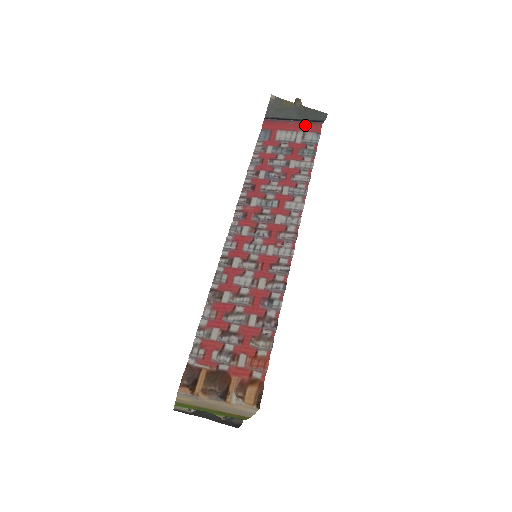
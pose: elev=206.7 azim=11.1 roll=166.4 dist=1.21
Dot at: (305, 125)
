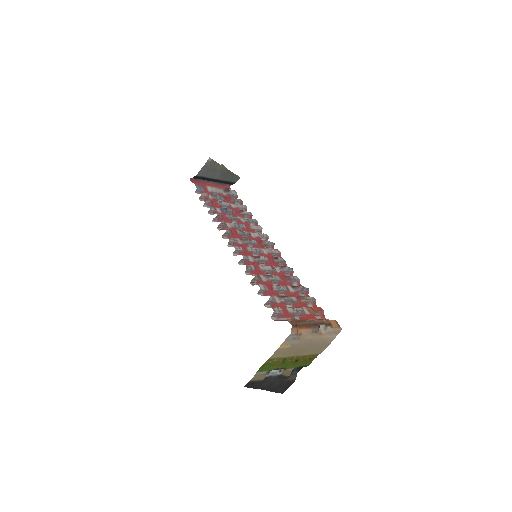
Dot at: (220, 186)
